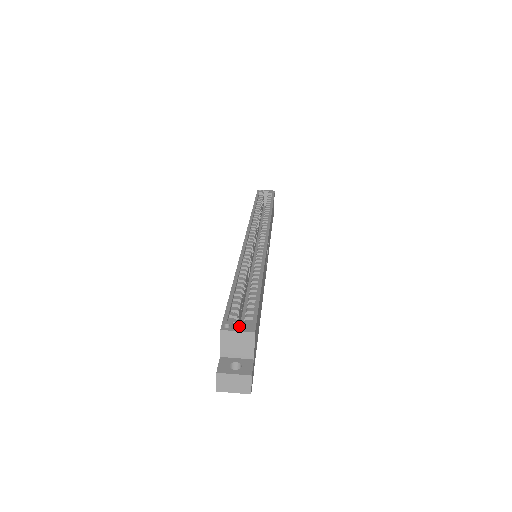
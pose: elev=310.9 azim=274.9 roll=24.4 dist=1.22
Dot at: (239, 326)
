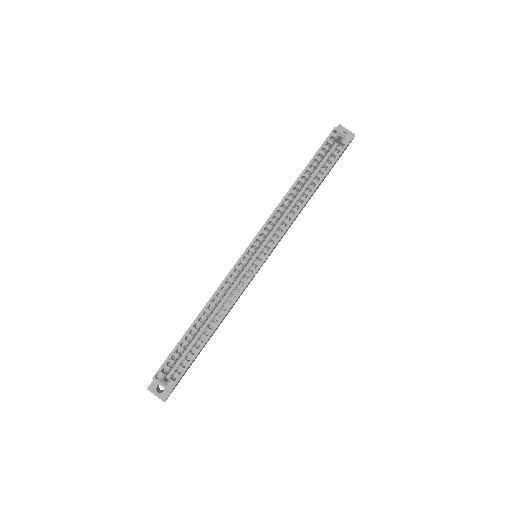
Dot at: (183, 353)
